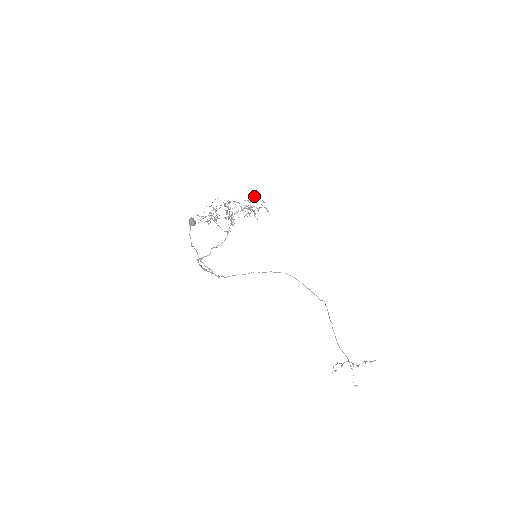
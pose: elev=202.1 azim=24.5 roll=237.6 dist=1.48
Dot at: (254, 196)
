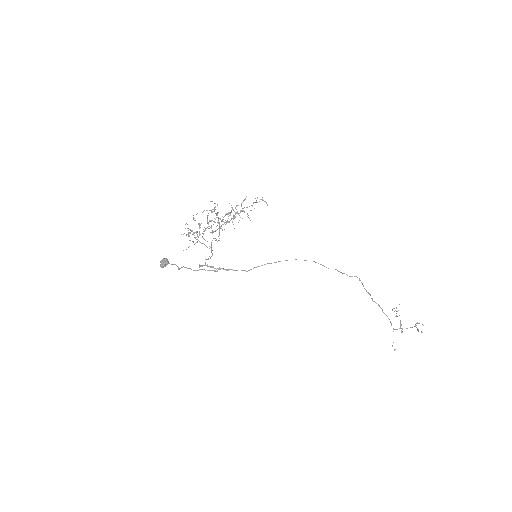
Dot at: occluded
